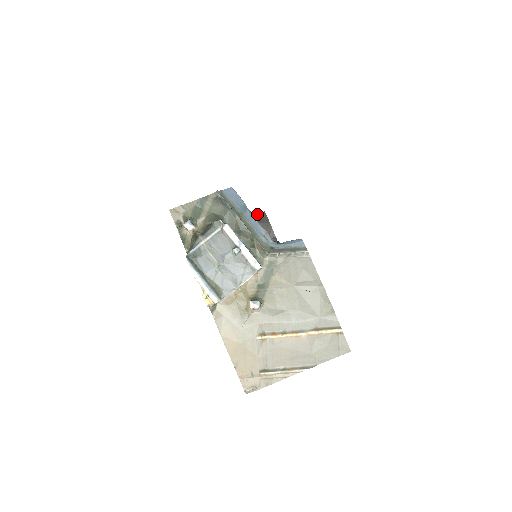
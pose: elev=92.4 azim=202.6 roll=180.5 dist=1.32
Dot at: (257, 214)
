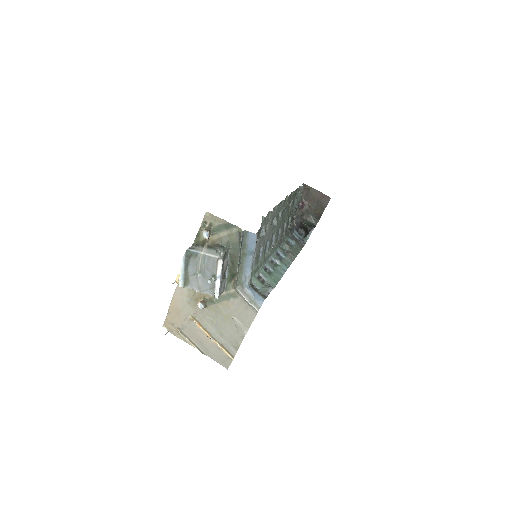
Dot at: occluded
